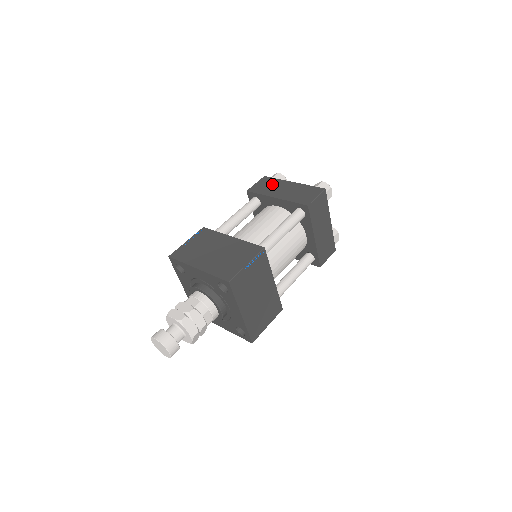
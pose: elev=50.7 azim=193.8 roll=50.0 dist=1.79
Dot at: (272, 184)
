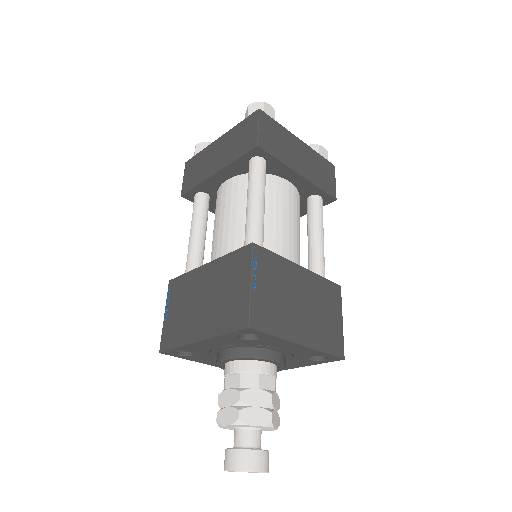
Dot at: (200, 162)
